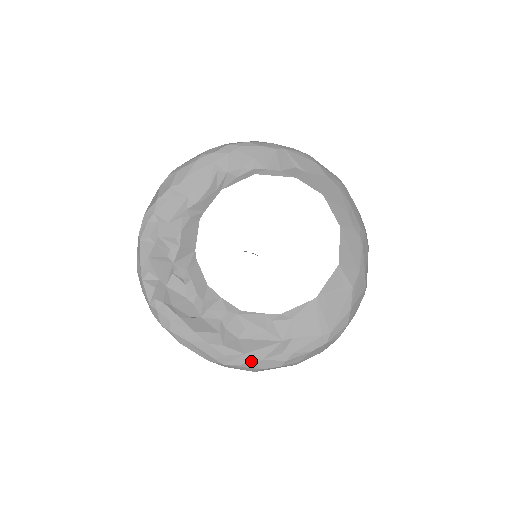
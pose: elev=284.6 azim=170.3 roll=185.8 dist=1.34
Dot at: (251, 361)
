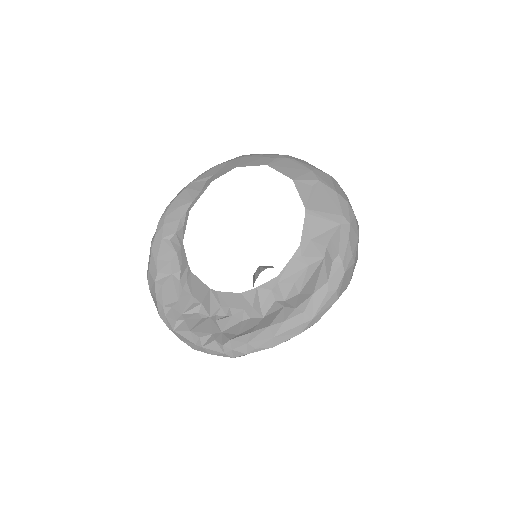
Dot at: (323, 293)
